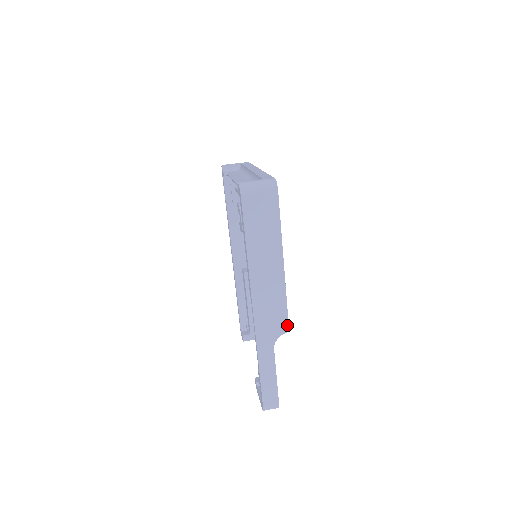
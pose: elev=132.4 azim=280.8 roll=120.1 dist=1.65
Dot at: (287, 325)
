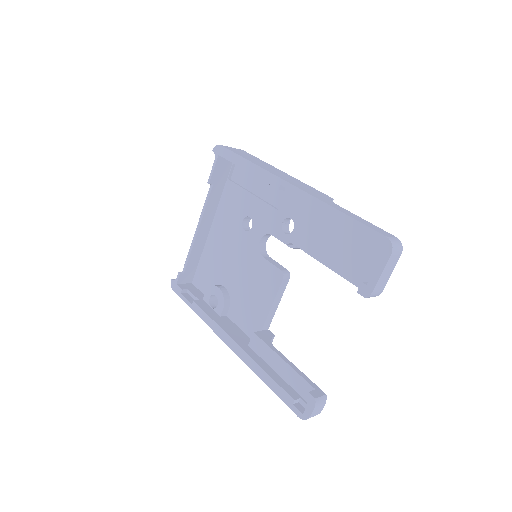
Dot at: (327, 196)
